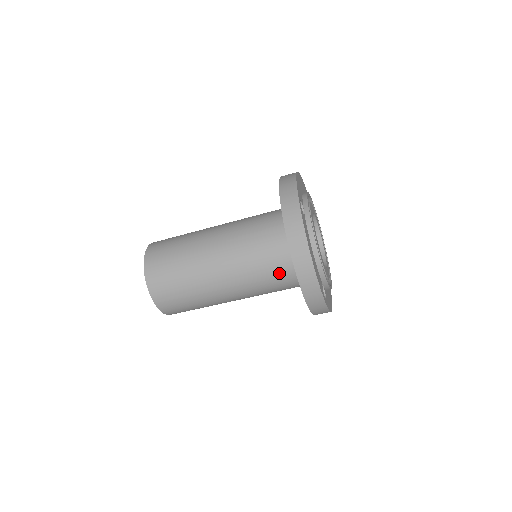
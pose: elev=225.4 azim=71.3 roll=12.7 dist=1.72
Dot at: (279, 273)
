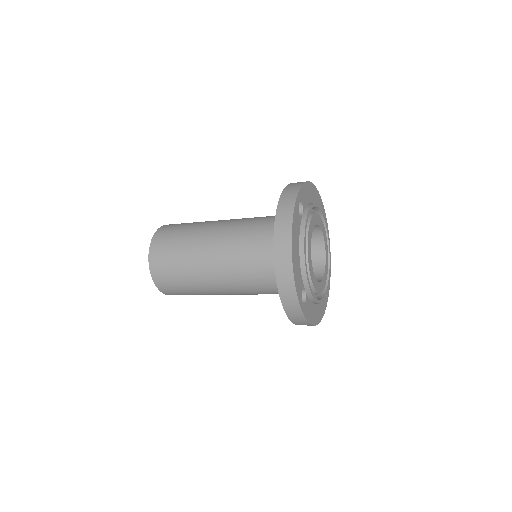
Dot at: occluded
